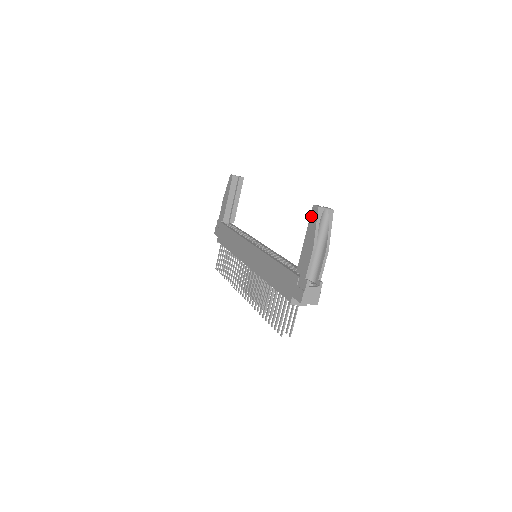
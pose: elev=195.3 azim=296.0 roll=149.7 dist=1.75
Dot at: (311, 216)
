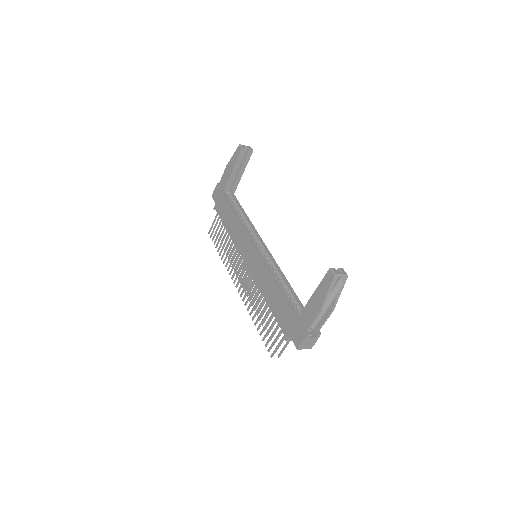
Dot at: (325, 277)
